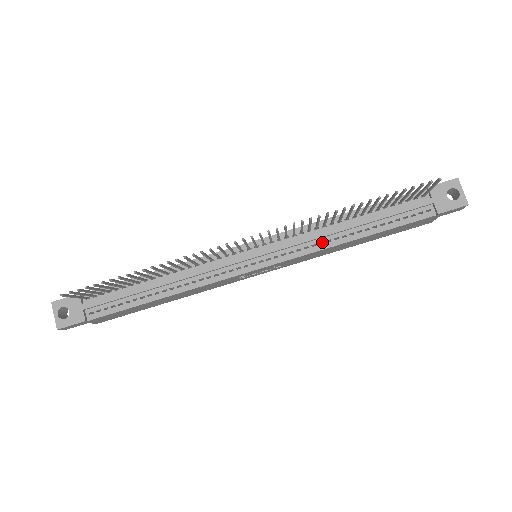
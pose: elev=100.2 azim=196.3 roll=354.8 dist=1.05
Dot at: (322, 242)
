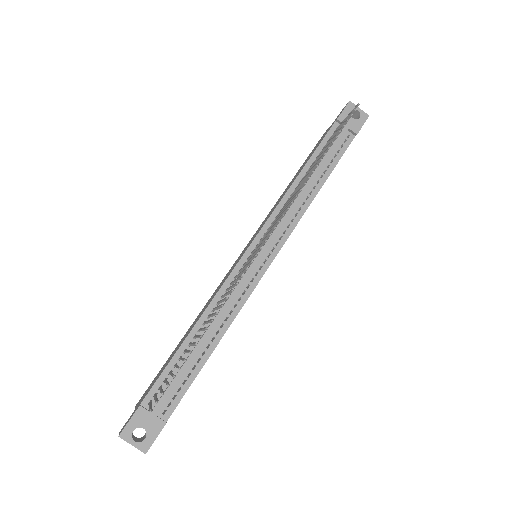
Dot at: (298, 208)
